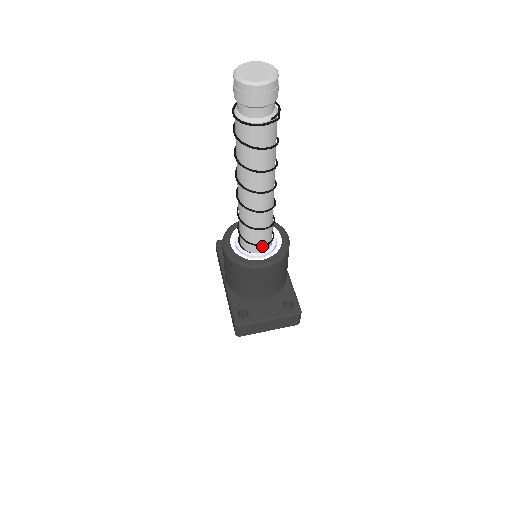
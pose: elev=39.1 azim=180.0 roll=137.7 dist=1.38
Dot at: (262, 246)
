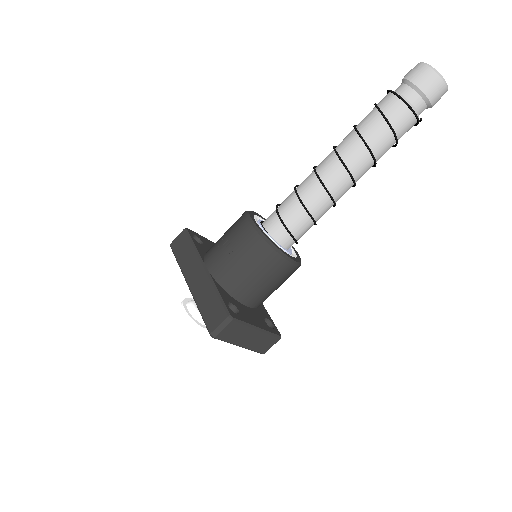
Dot at: (292, 242)
